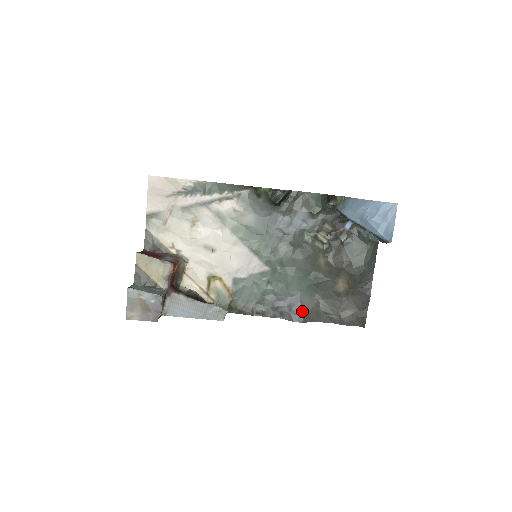
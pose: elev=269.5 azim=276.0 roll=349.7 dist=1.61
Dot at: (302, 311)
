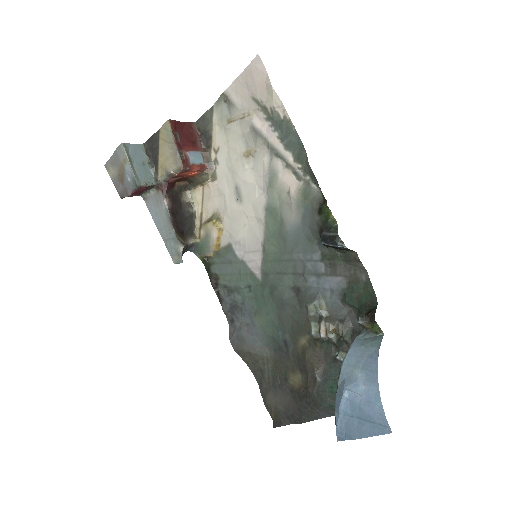
Dot at: (245, 344)
